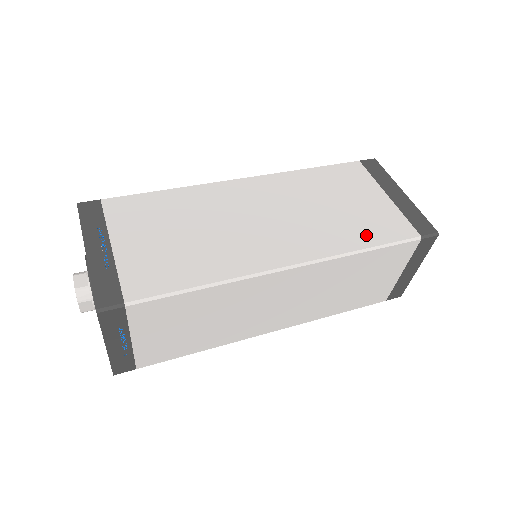
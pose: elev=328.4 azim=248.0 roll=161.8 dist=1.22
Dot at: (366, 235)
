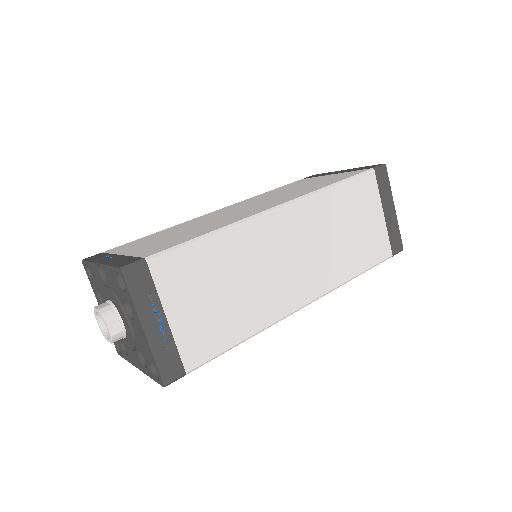
Dot at: (329, 182)
